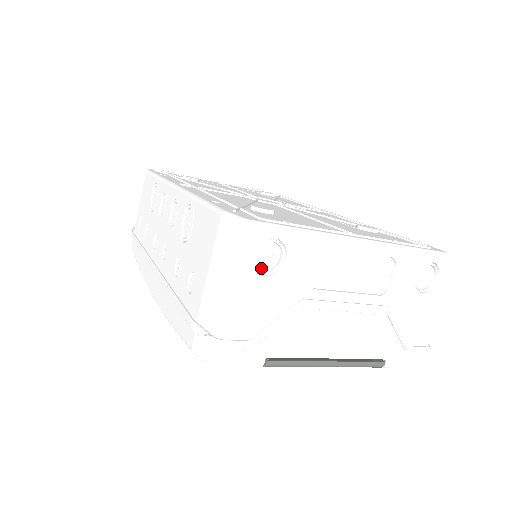
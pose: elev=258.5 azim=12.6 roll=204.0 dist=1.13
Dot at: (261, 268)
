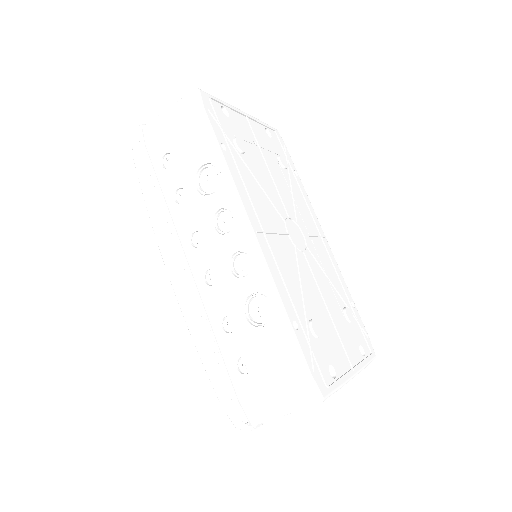
Dot at: occluded
